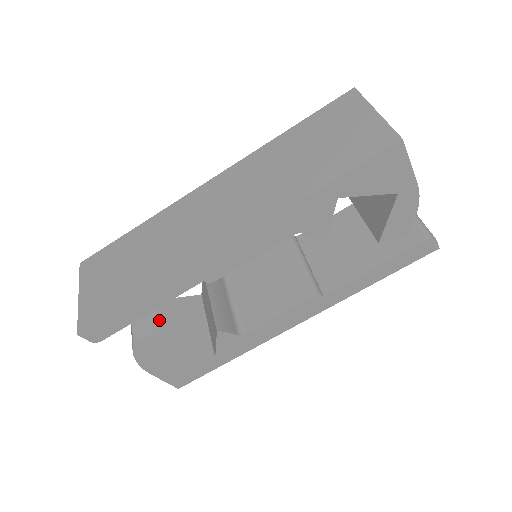
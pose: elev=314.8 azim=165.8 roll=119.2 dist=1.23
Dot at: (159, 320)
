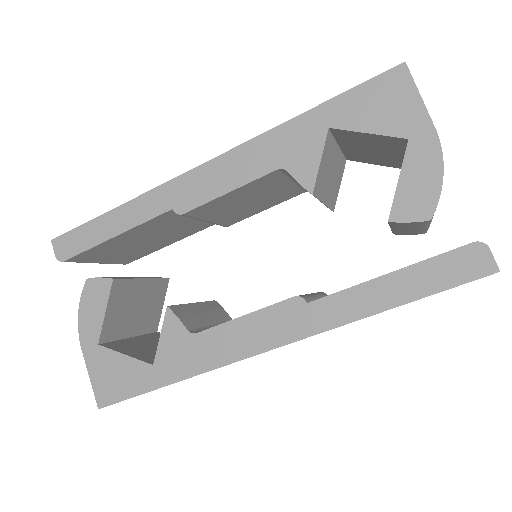
Dot at: (141, 335)
